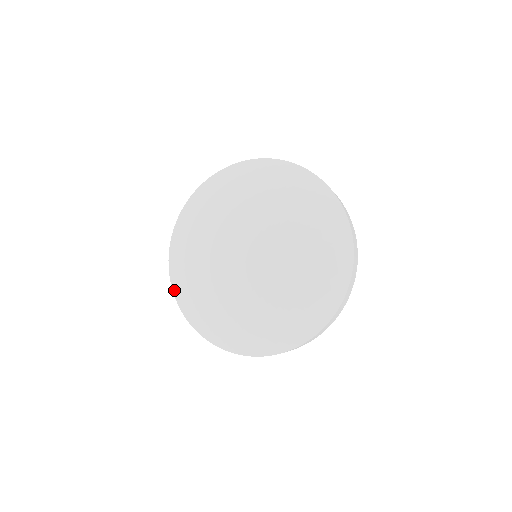
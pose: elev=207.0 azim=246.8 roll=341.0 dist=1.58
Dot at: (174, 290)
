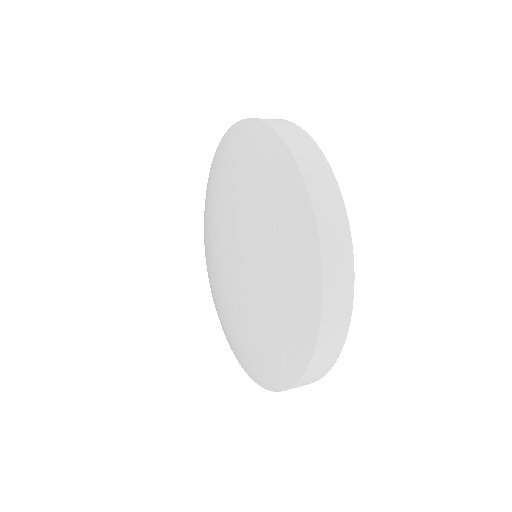
Dot at: occluded
